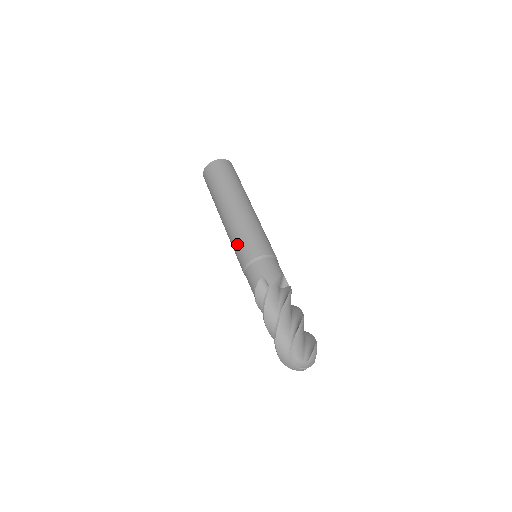
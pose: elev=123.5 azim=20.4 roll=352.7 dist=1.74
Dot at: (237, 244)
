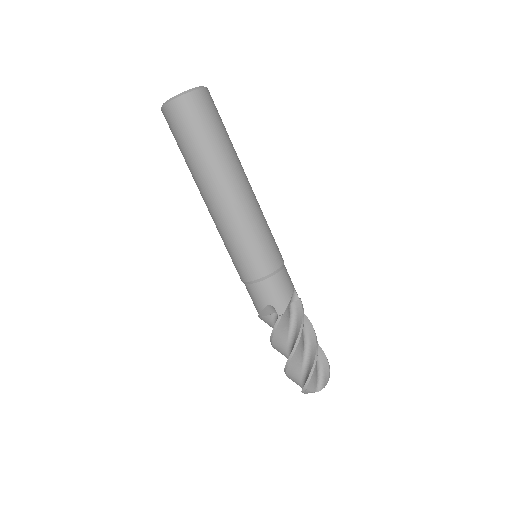
Dot at: (232, 251)
